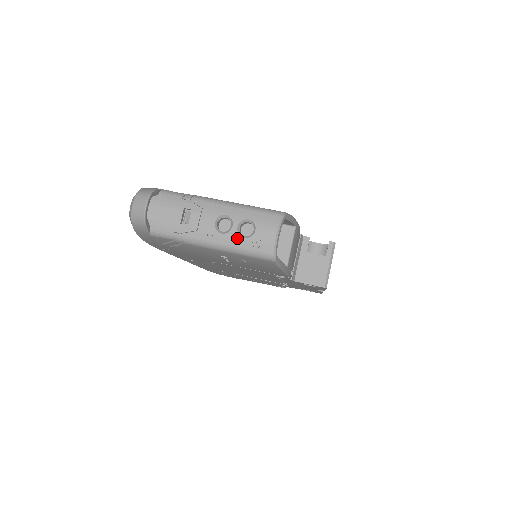
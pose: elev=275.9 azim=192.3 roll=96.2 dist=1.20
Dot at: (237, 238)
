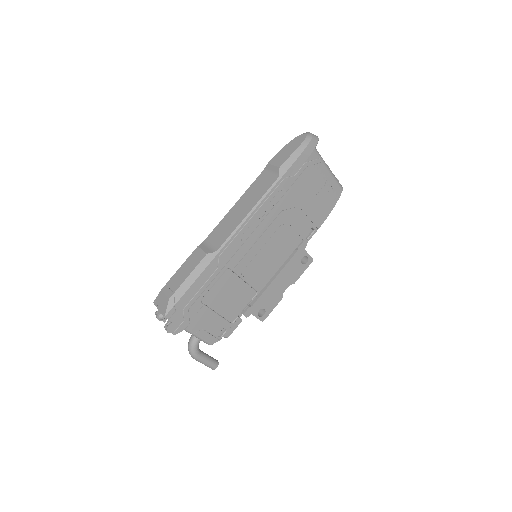
Dot at: occluded
